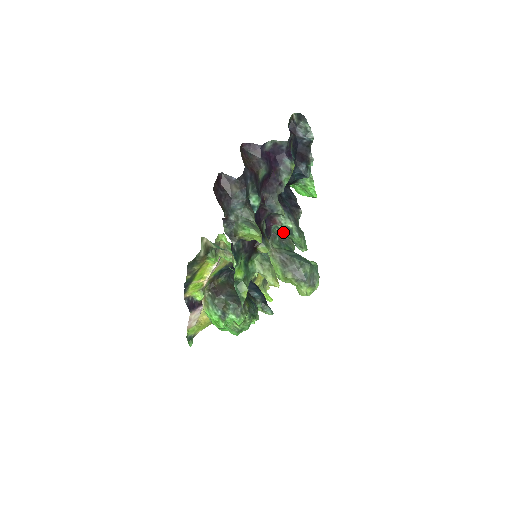
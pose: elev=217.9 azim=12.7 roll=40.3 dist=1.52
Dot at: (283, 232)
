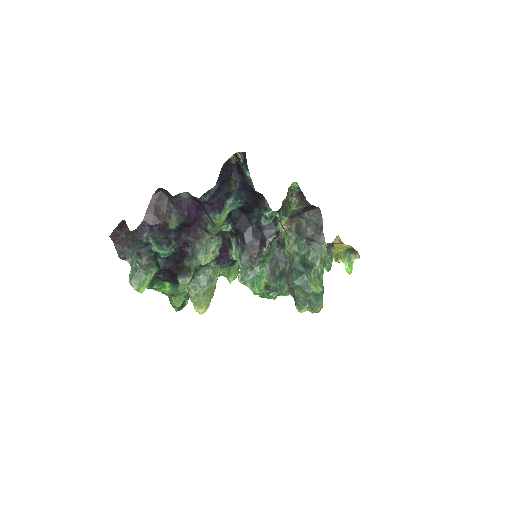
Dot at: occluded
